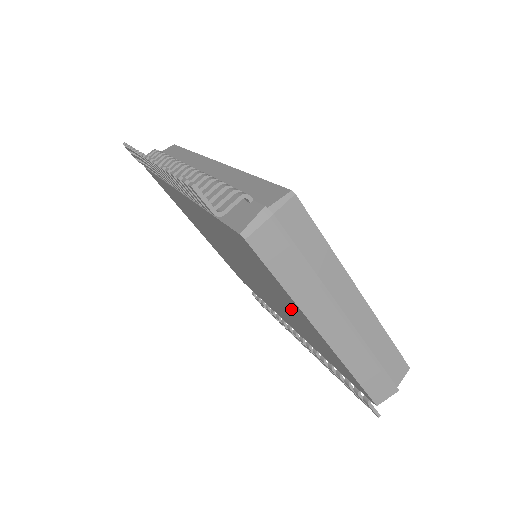
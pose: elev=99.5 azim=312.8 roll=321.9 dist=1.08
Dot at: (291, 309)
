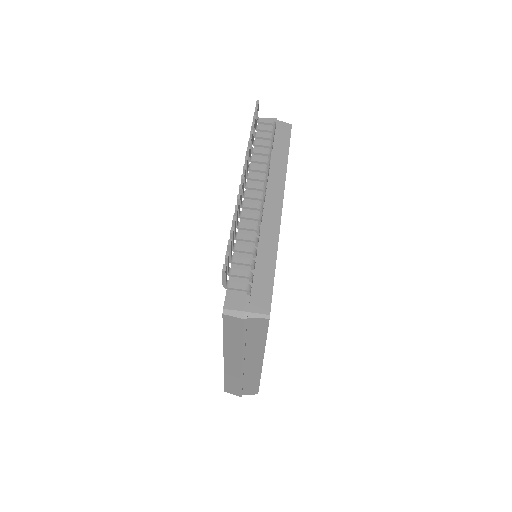
Dot at: occluded
